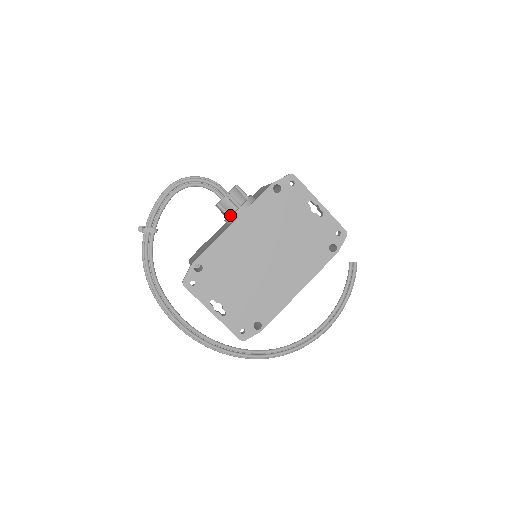
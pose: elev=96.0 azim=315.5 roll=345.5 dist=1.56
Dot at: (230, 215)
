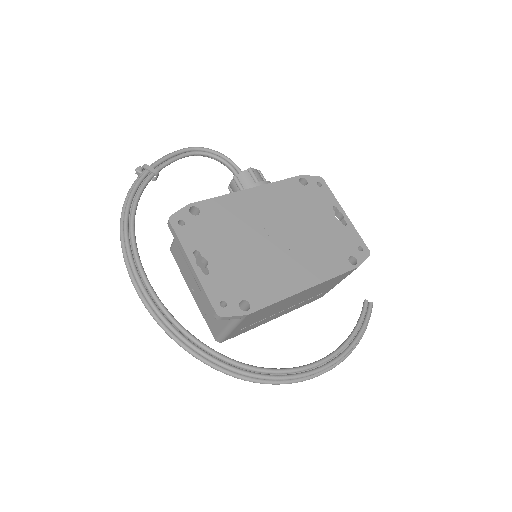
Dot at: occluded
